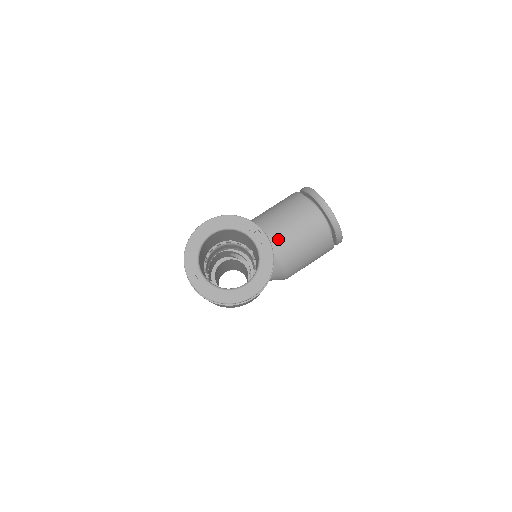
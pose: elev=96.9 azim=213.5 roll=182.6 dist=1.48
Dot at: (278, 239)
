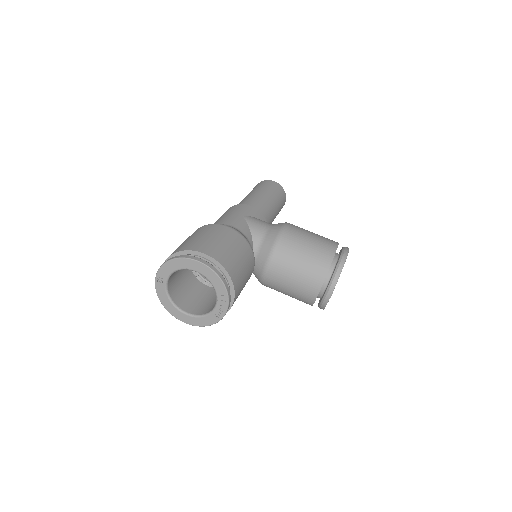
Dot at: (274, 273)
